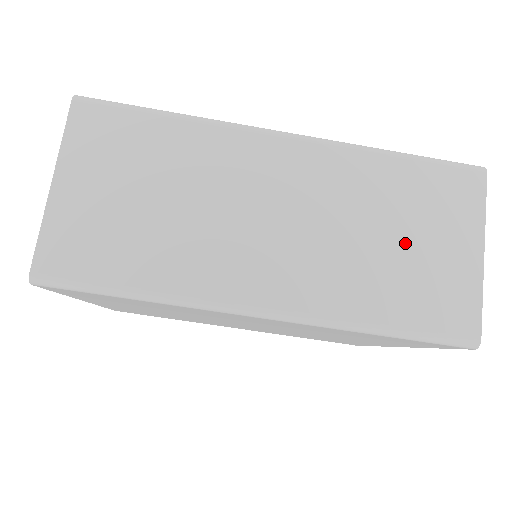
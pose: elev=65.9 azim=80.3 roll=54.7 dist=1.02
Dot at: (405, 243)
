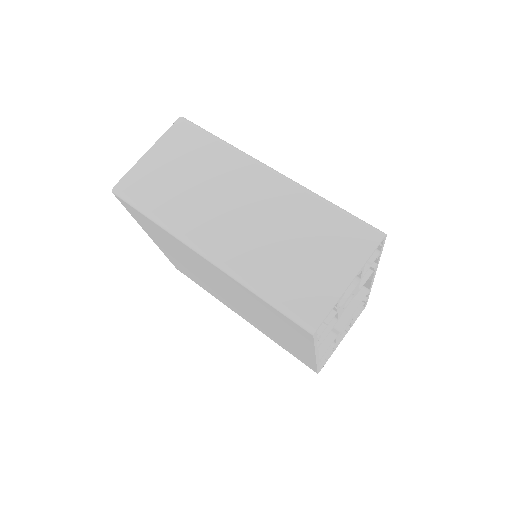
Dot at: (304, 253)
